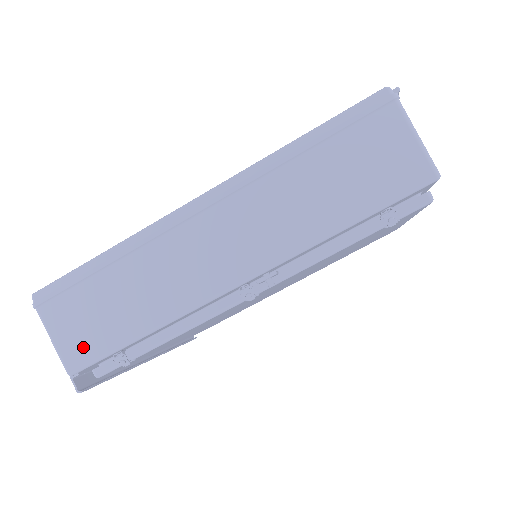
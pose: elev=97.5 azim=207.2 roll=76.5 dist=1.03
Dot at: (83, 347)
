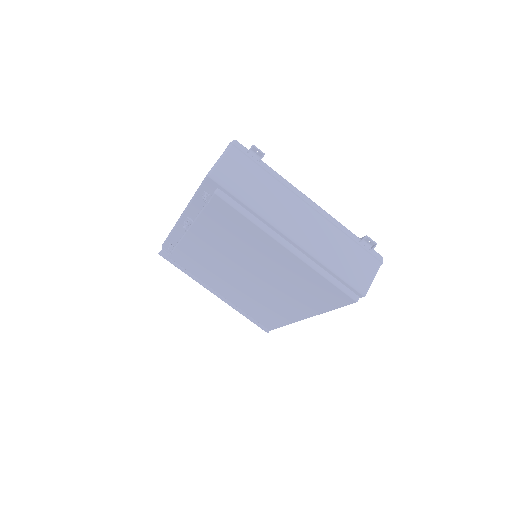
Dot at: occluded
